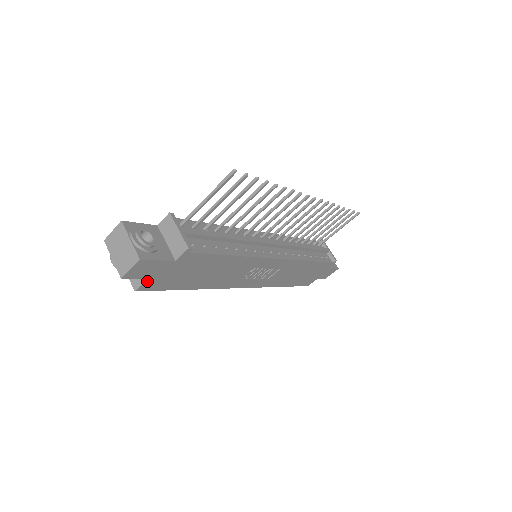
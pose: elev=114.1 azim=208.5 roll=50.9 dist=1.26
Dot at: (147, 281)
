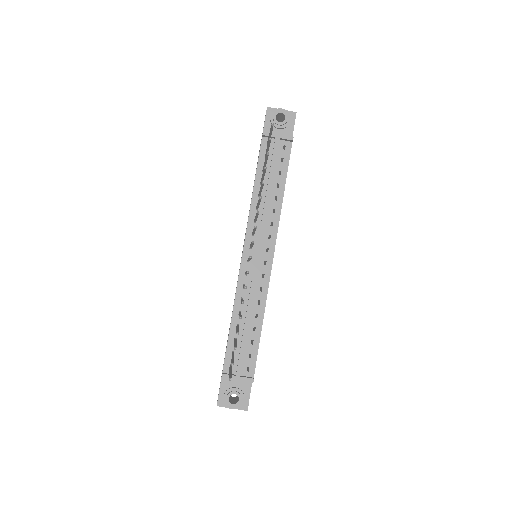
Dot at: occluded
